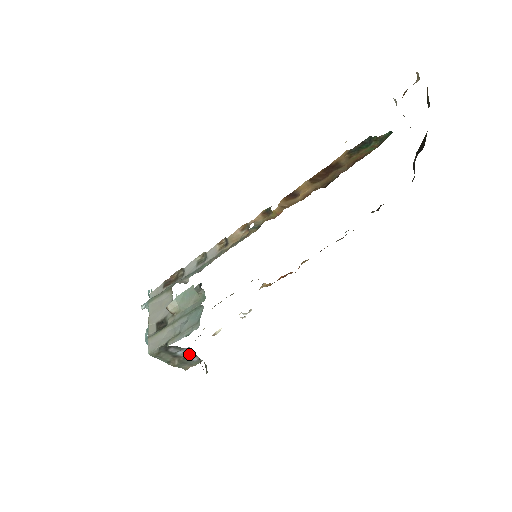
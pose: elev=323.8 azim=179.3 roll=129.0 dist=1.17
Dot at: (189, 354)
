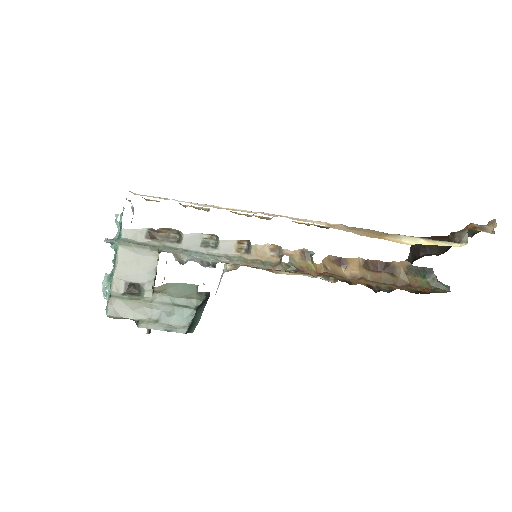
Dot at: occluded
